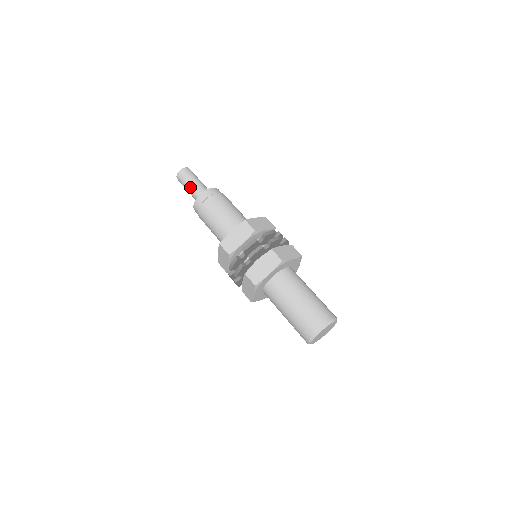
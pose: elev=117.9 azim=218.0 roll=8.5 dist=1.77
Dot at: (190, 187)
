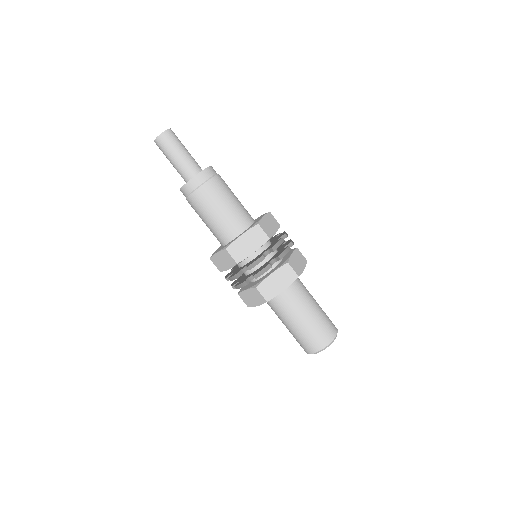
Dot at: occluded
